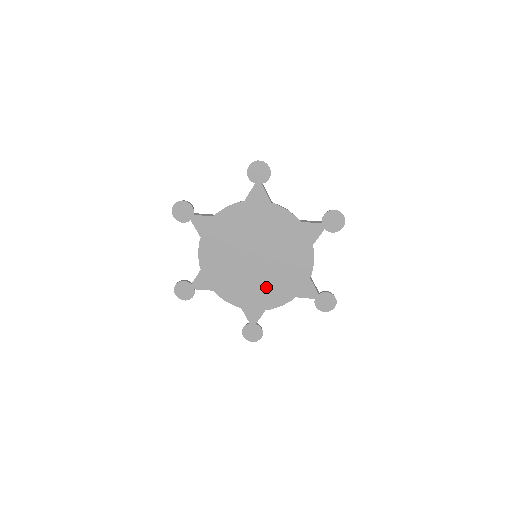
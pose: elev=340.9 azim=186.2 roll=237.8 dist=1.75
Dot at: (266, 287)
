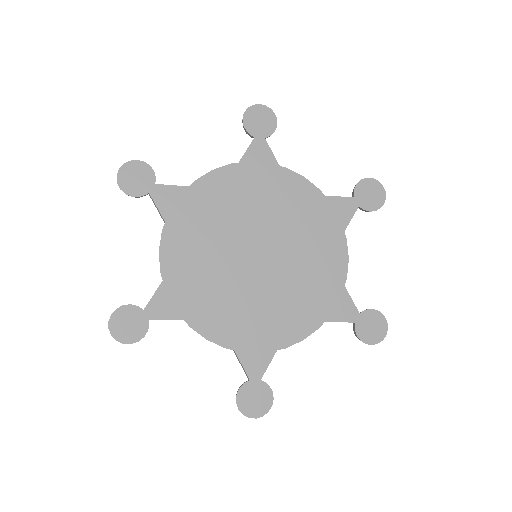
Dot at: (276, 307)
